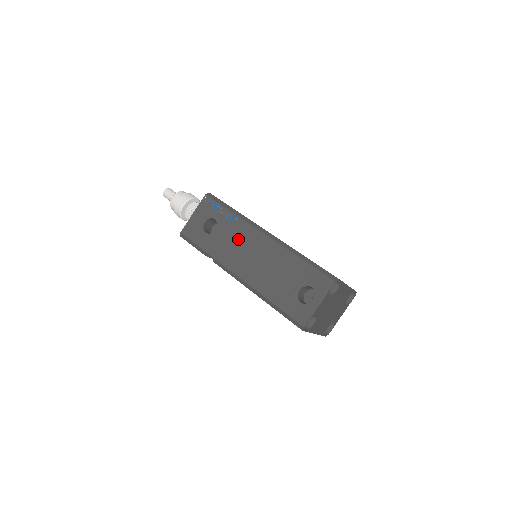
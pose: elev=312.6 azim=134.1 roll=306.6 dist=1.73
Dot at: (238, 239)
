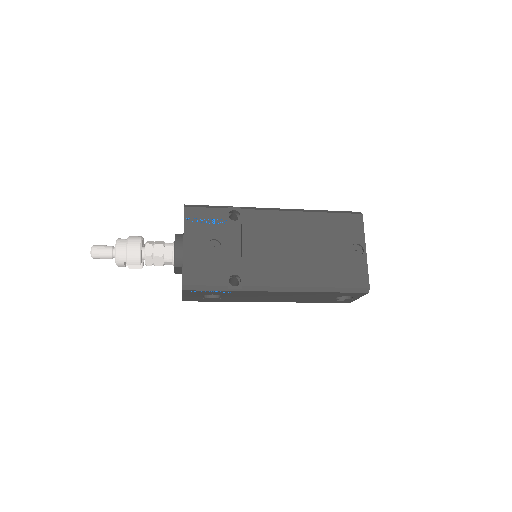
Dot at: occluded
